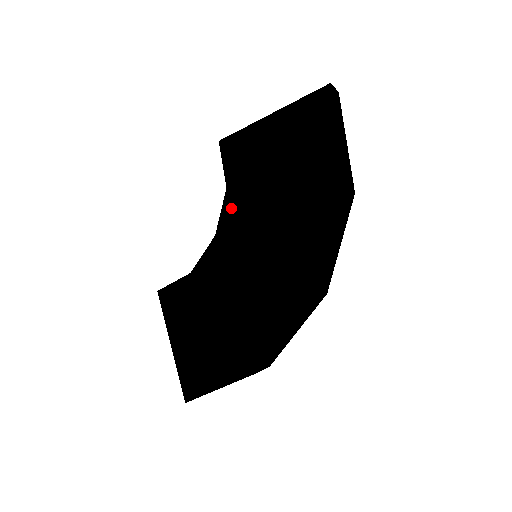
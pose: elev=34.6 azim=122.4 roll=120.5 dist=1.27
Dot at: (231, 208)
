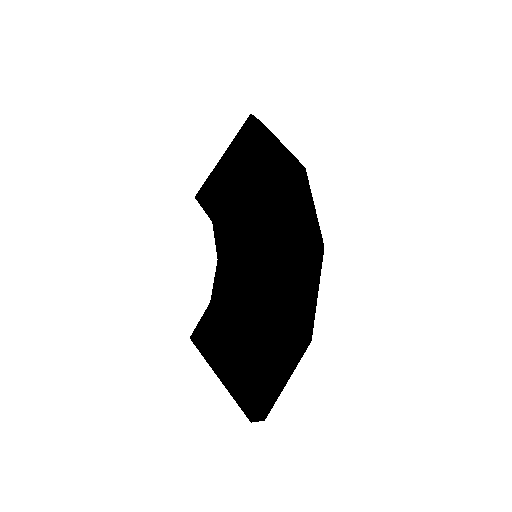
Dot at: (221, 232)
